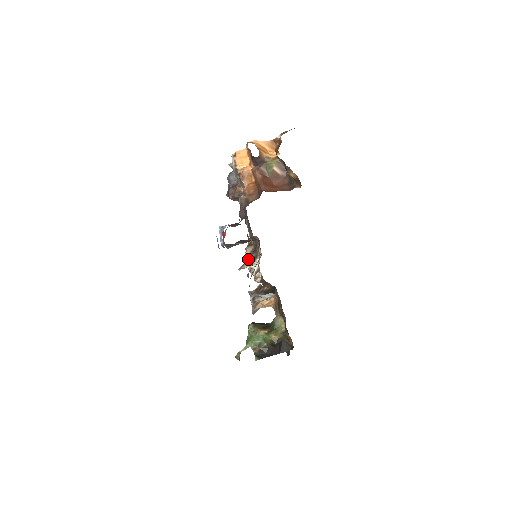
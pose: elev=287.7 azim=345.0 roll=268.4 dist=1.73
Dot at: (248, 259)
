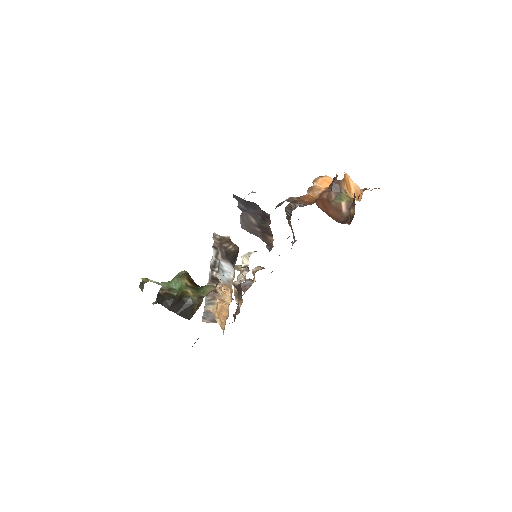
Dot at: occluded
